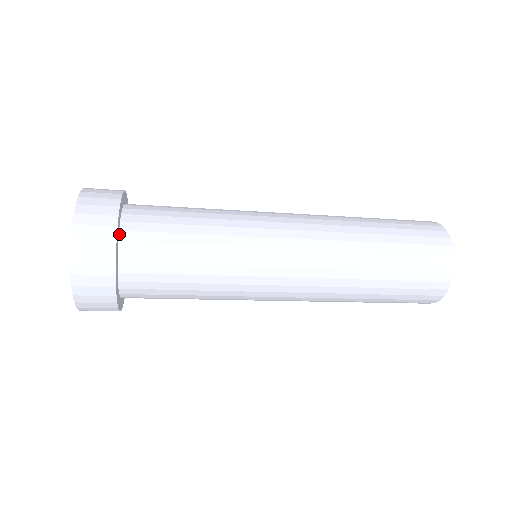
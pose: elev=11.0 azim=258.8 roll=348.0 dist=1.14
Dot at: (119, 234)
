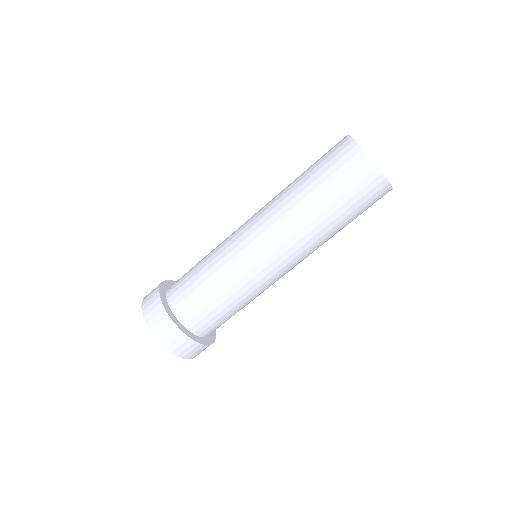
Dot at: (166, 296)
